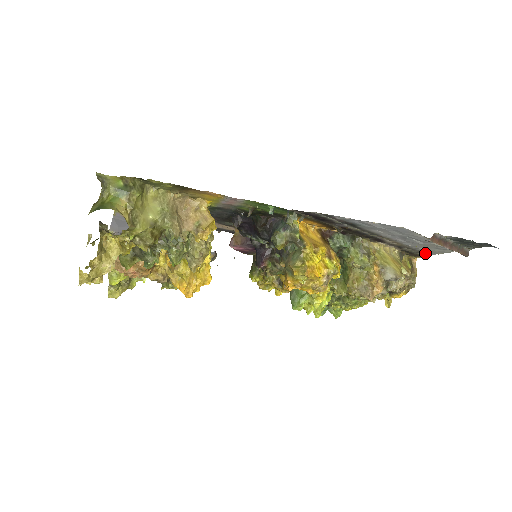
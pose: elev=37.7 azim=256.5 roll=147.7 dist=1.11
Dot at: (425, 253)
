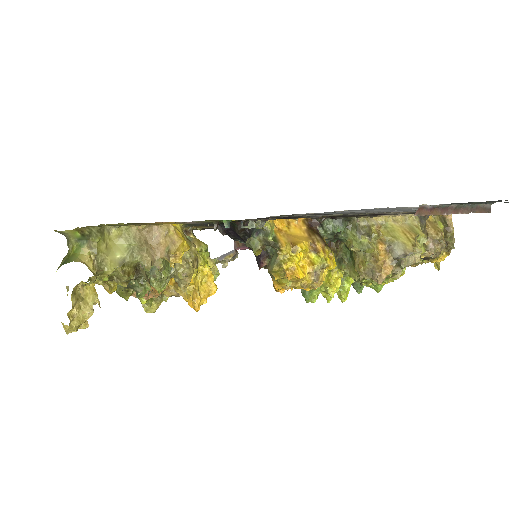
Dot at: occluded
